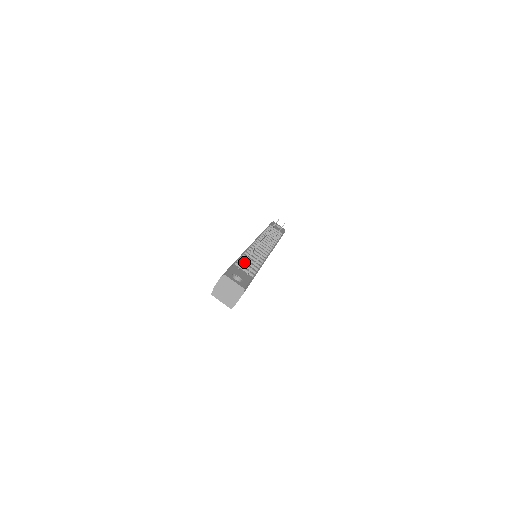
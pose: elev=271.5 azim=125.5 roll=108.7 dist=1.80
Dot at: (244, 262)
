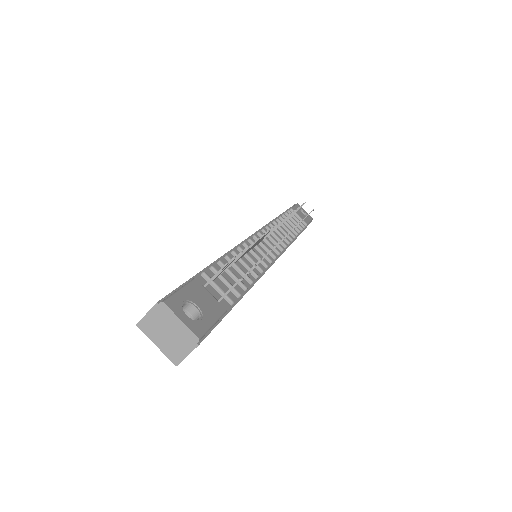
Dot at: (224, 271)
